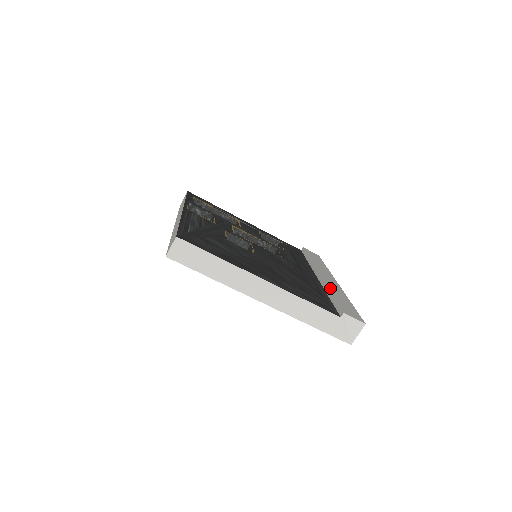
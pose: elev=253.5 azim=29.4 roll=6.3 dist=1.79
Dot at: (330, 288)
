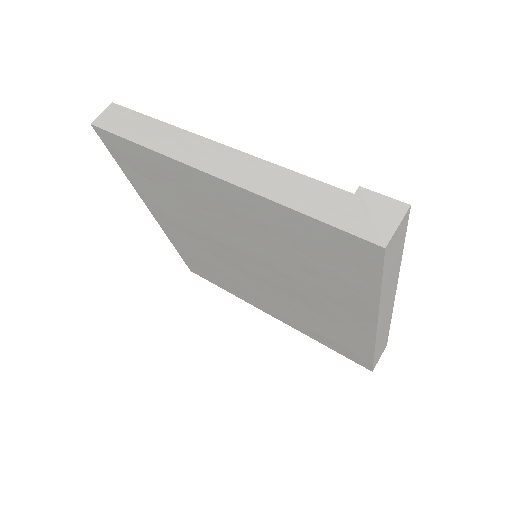
Dot at: occluded
